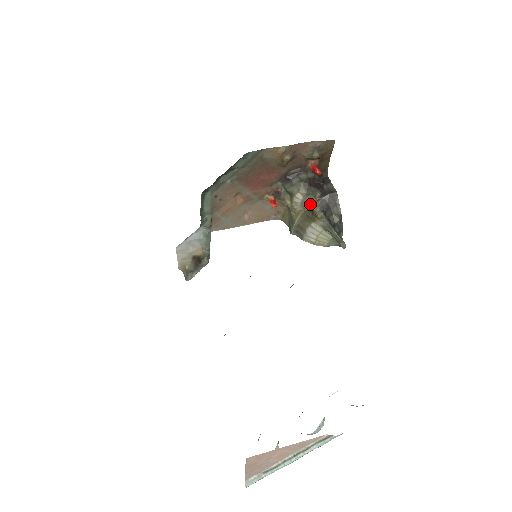
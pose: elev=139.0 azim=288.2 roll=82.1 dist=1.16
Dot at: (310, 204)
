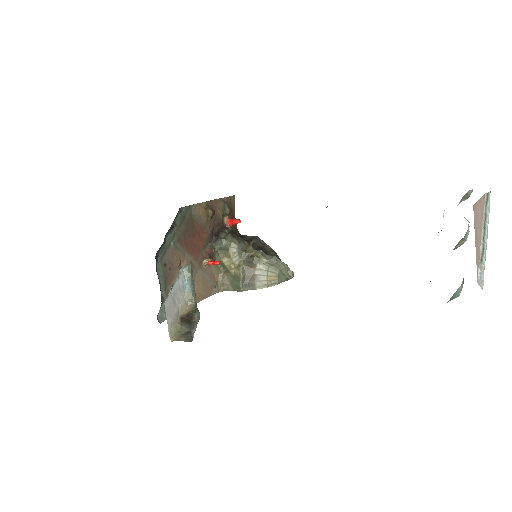
Dot at: (245, 251)
